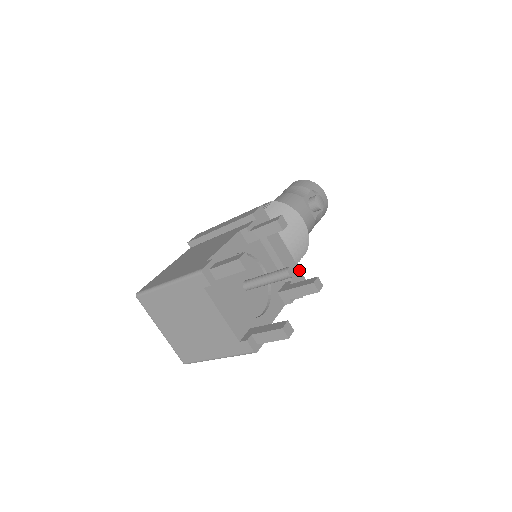
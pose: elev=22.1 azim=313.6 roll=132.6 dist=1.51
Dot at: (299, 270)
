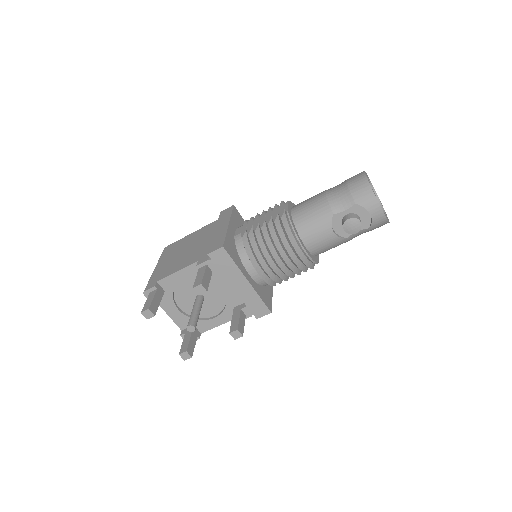
Dot at: (260, 299)
